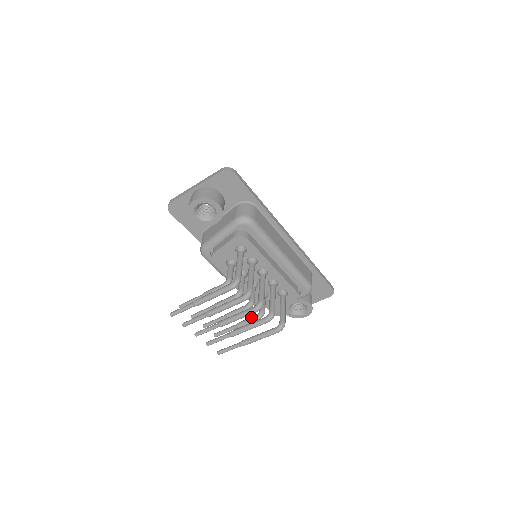
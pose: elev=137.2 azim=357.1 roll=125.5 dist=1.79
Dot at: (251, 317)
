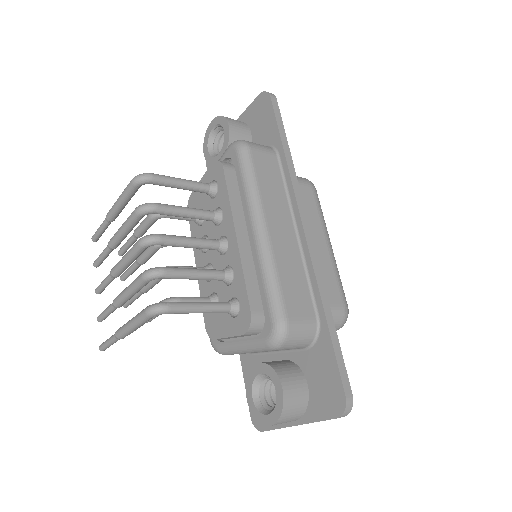
Dot at: occluded
